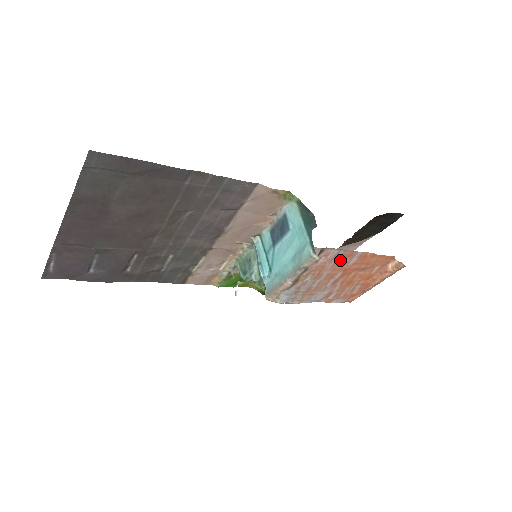
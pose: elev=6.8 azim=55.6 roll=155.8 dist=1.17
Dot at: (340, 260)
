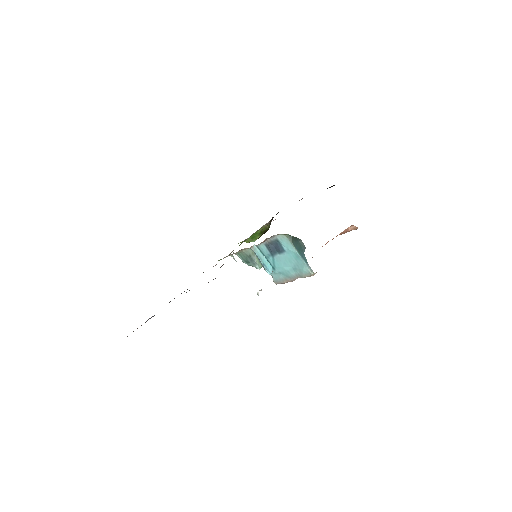
Dot at: occluded
